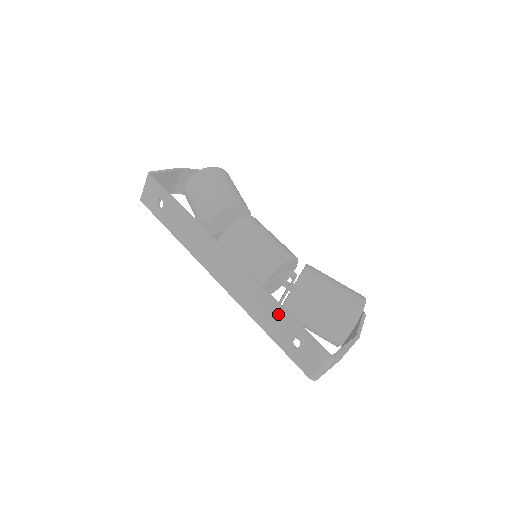
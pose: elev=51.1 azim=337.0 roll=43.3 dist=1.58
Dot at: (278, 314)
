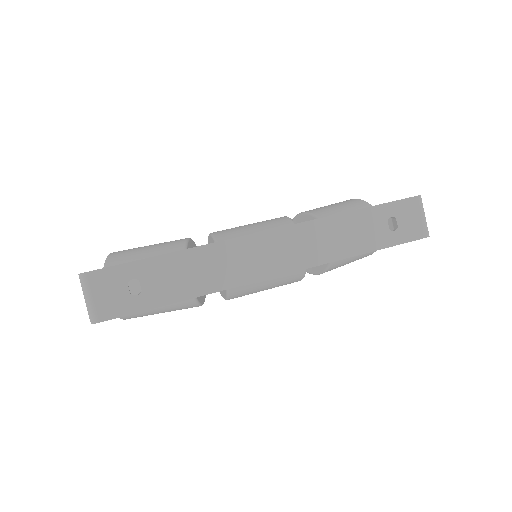
Dot at: (358, 219)
